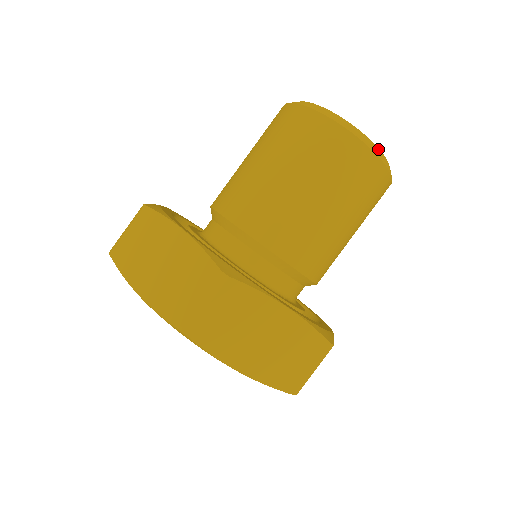
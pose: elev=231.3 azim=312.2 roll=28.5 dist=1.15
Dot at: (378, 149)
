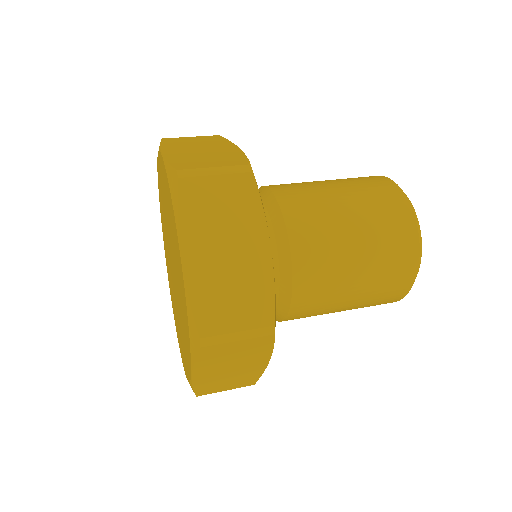
Dot at: occluded
